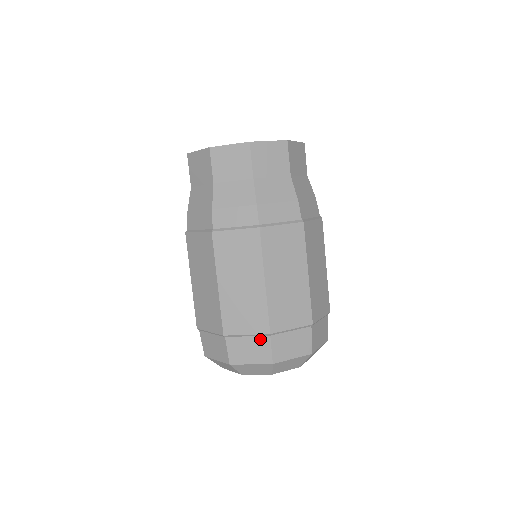
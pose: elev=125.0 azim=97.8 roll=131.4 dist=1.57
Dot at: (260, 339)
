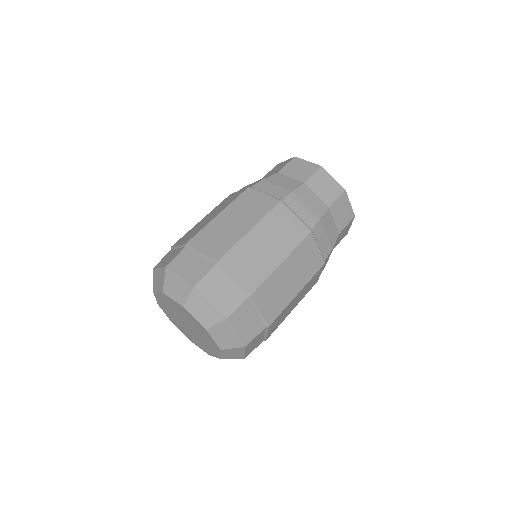
Dot at: (179, 250)
